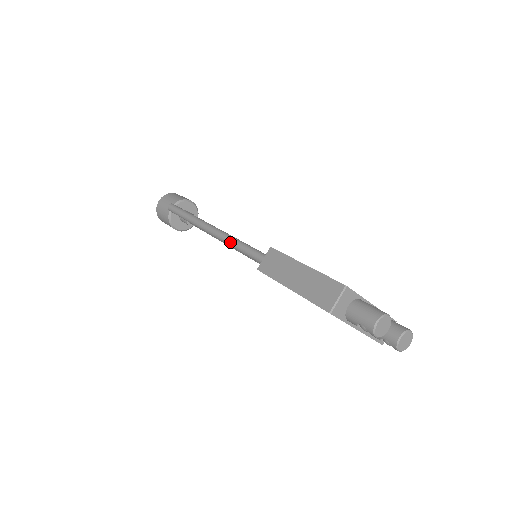
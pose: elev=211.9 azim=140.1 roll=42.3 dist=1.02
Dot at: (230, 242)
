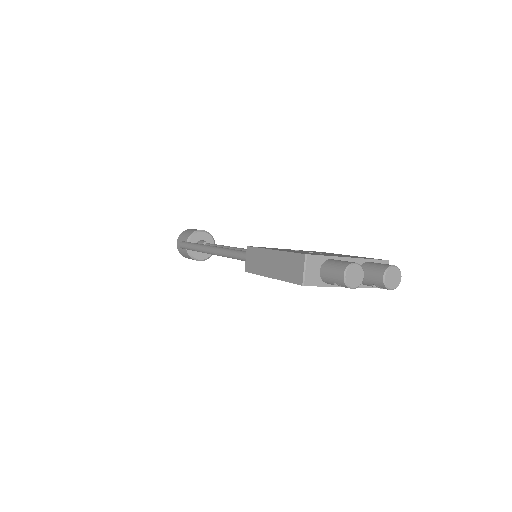
Dot at: (227, 255)
